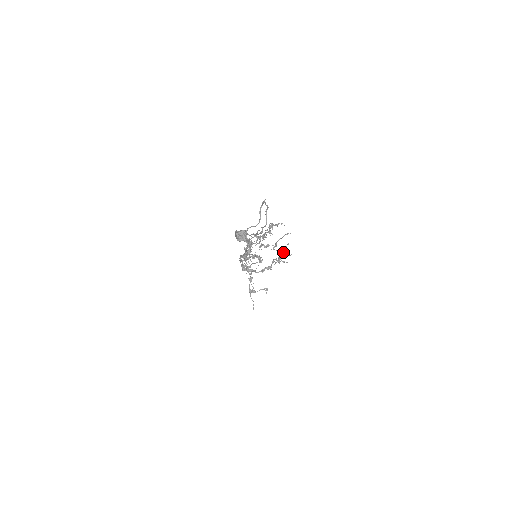
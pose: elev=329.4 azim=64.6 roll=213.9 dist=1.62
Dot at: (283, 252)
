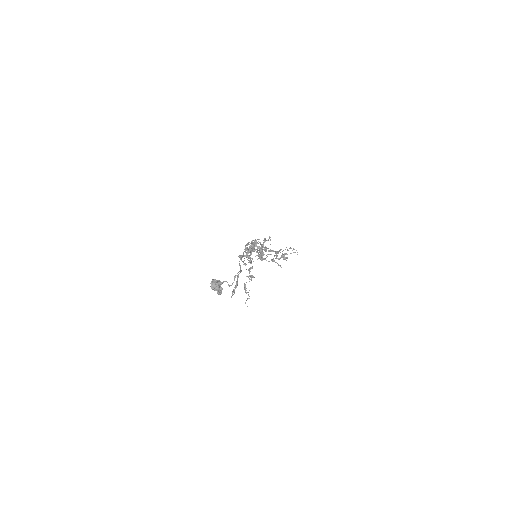
Dot at: (284, 259)
